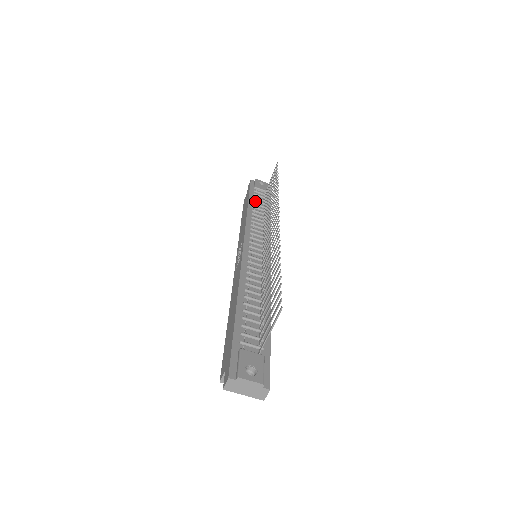
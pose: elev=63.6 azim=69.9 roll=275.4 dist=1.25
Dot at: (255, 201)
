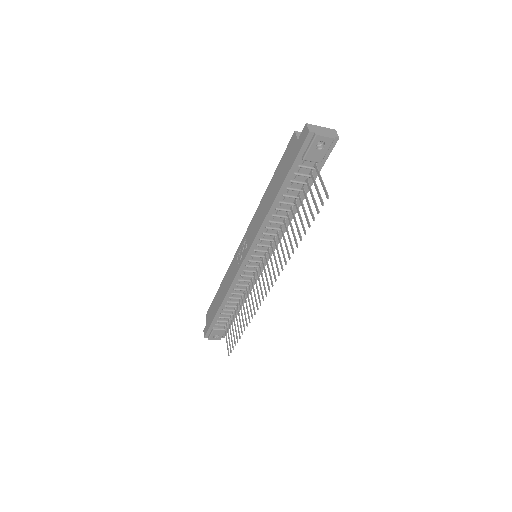
Dot at: (289, 189)
